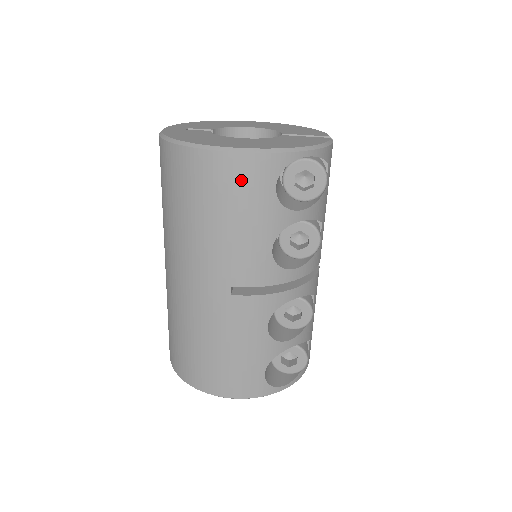
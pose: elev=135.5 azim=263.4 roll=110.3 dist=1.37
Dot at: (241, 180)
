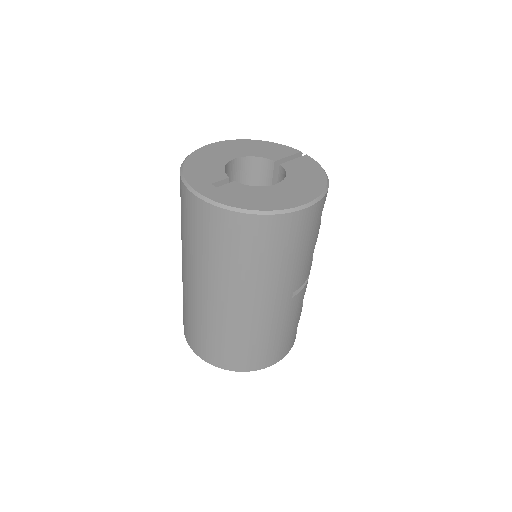
Dot at: (310, 222)
